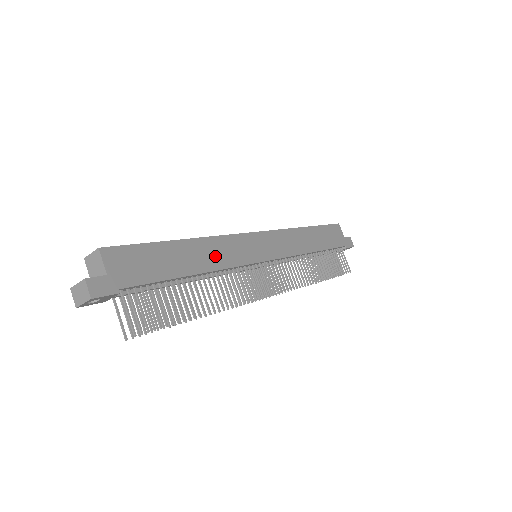
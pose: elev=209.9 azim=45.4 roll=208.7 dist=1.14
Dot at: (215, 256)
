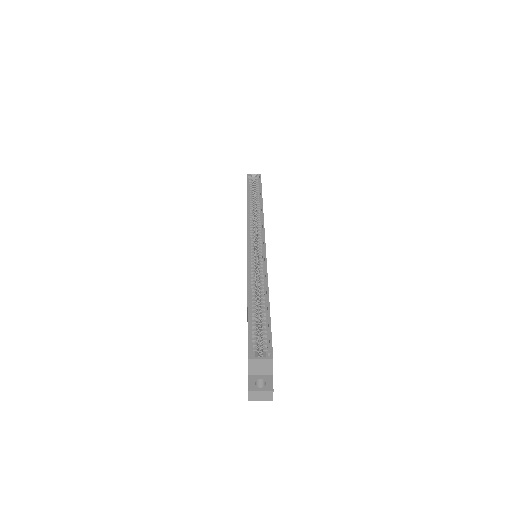
Dot at: occluded
